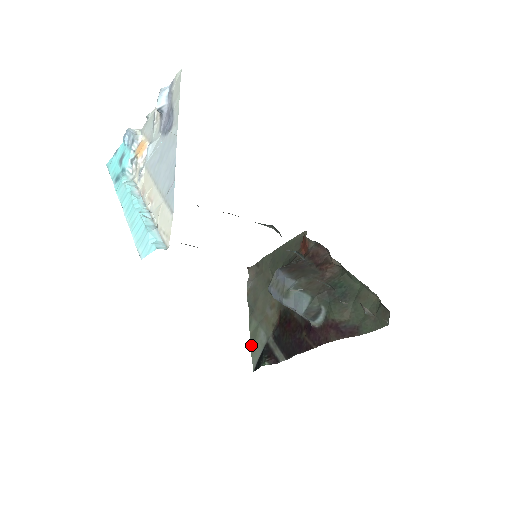
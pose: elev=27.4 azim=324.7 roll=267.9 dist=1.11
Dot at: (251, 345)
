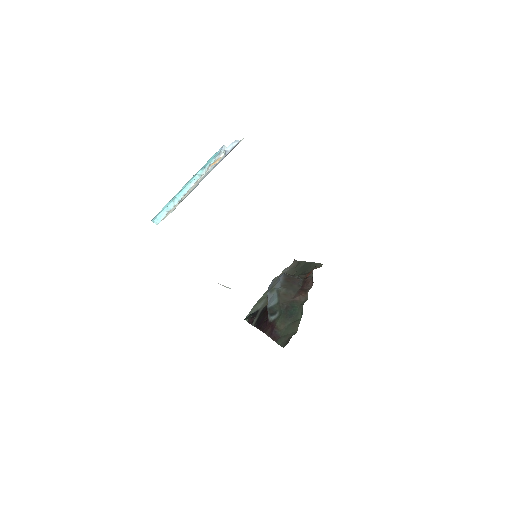
Dot at: (255, 304)
